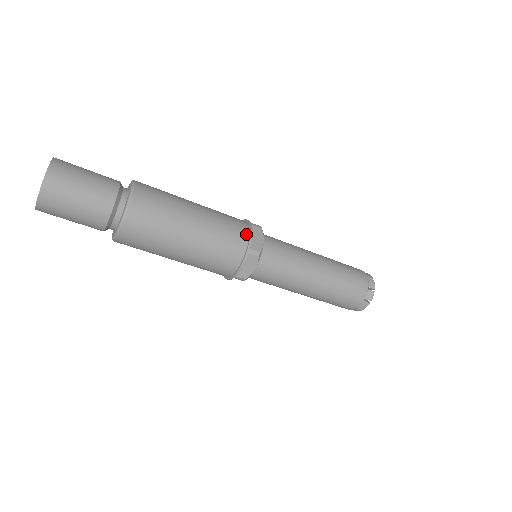
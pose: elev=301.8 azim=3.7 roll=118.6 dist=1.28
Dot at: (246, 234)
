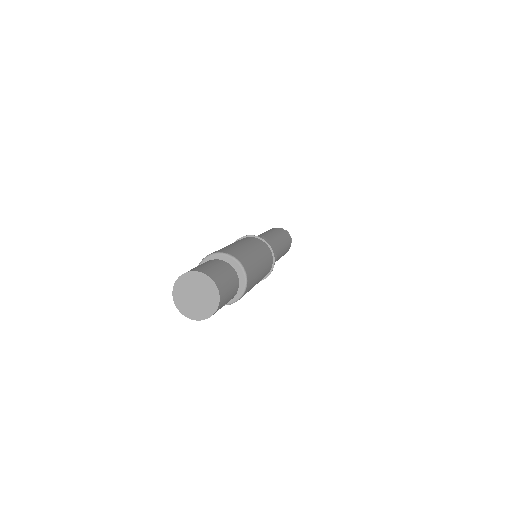
Dot at: (270, 270)
